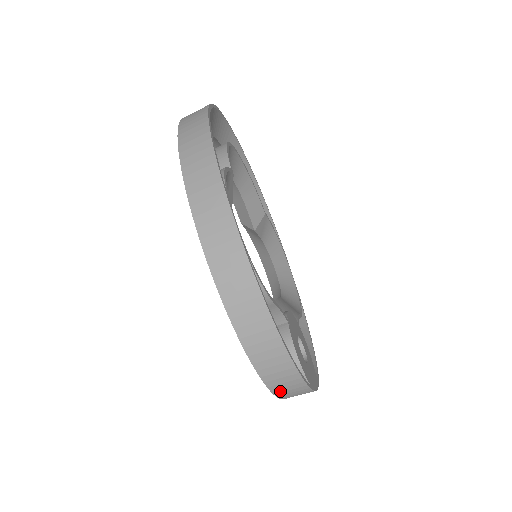
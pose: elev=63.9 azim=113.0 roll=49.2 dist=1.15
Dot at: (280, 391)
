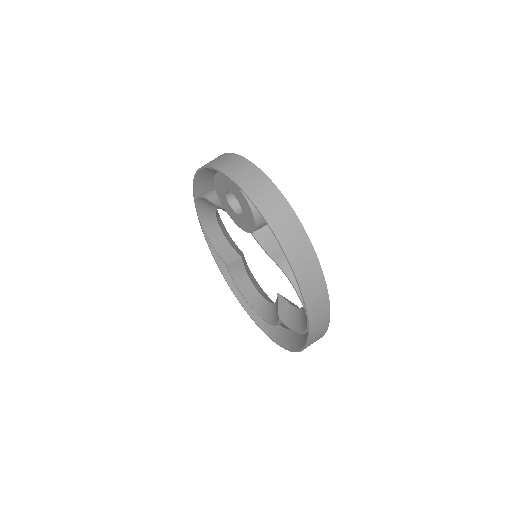
Dot at: (216, 164)
